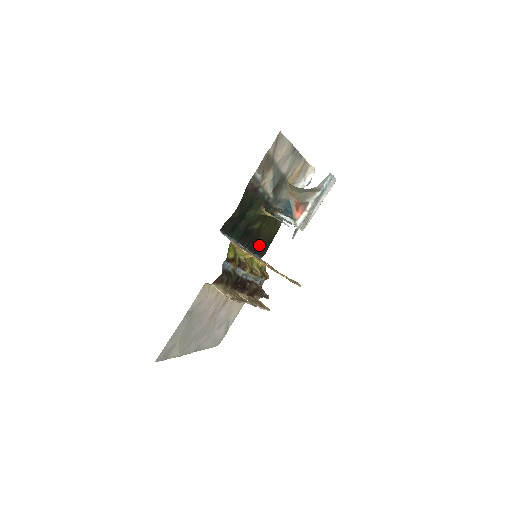
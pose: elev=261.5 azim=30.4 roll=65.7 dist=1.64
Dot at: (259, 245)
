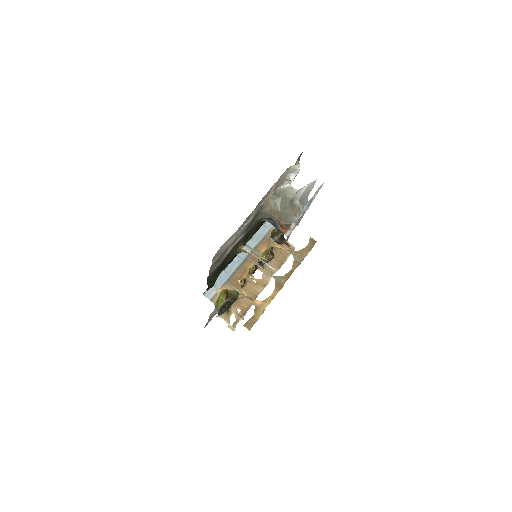
Dot at: occluded
